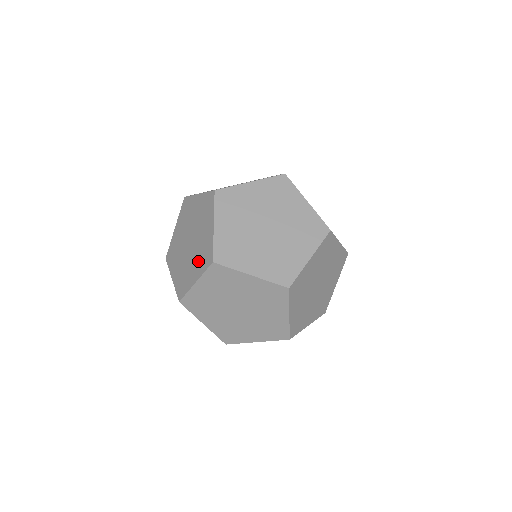
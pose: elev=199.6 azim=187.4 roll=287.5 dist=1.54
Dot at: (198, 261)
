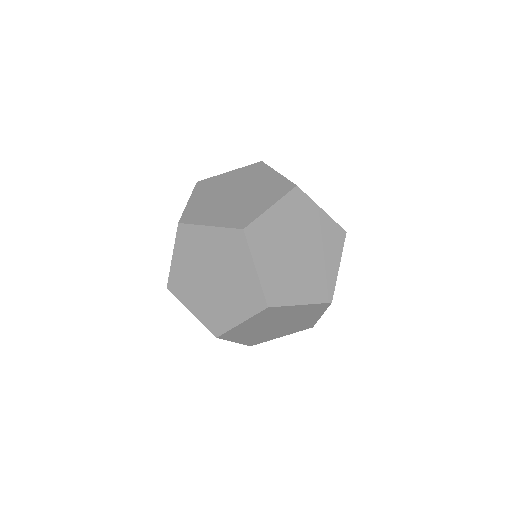
Dot at: (229, 215)
